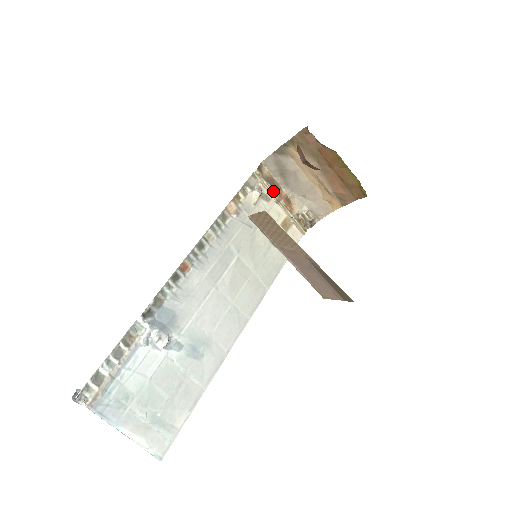
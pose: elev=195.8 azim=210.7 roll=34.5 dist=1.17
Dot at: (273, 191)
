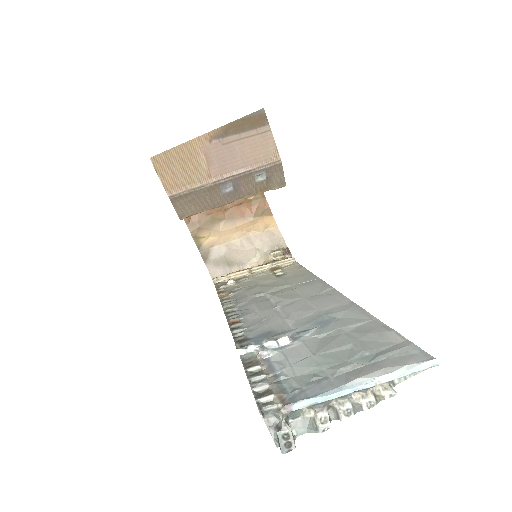
Dot at: (238, 272)
